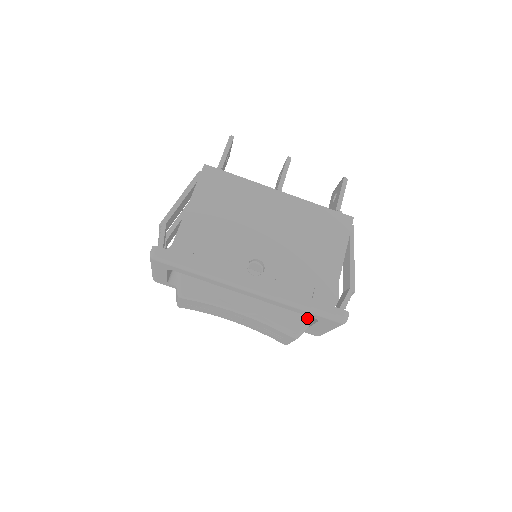
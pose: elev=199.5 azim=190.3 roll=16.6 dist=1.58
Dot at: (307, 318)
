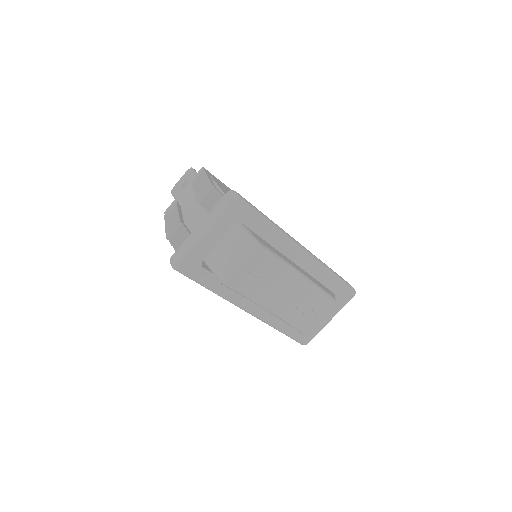
Dot at: (331, 293)
